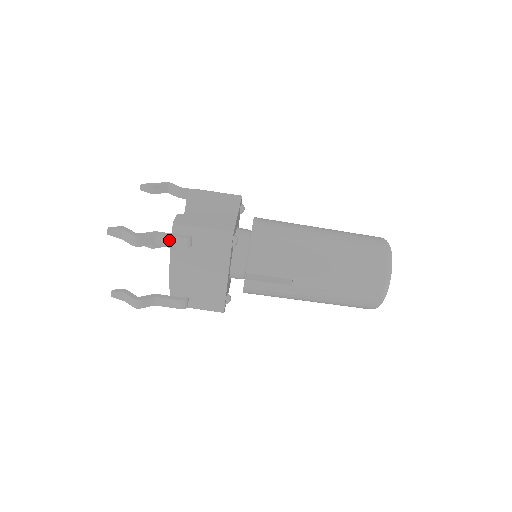
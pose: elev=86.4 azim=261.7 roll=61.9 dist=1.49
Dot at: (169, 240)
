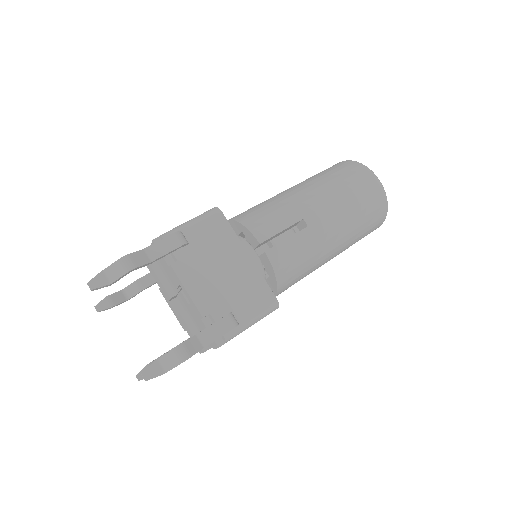
Dot at: (162, 247)
